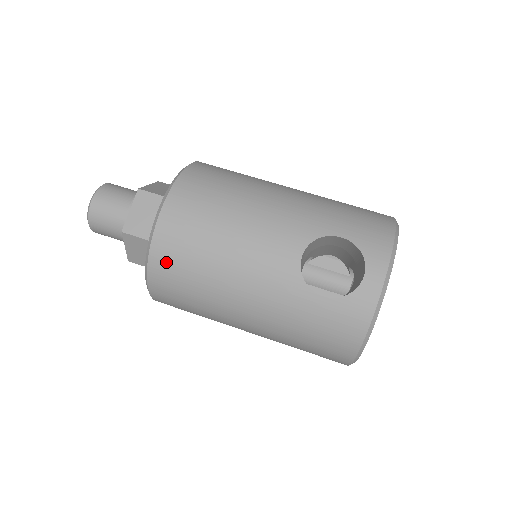
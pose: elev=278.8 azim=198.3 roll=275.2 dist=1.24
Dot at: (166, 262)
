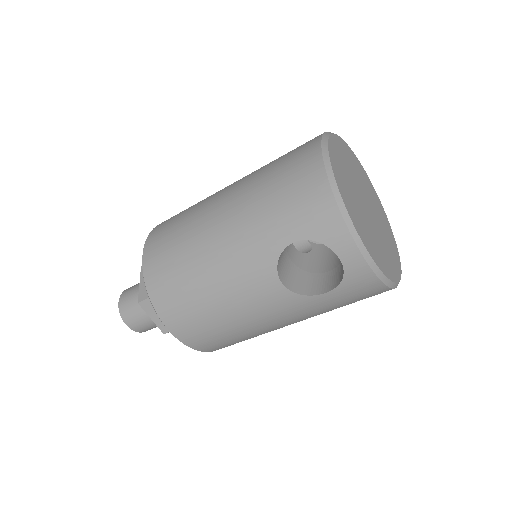
Dot at: (208, 345)
